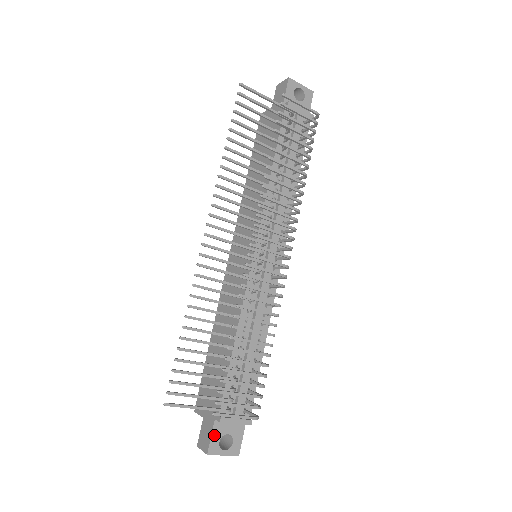
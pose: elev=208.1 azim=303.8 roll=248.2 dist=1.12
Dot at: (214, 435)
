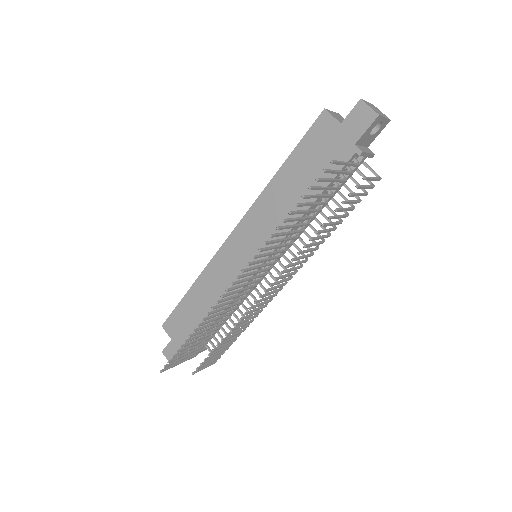
Dot at: occluded
